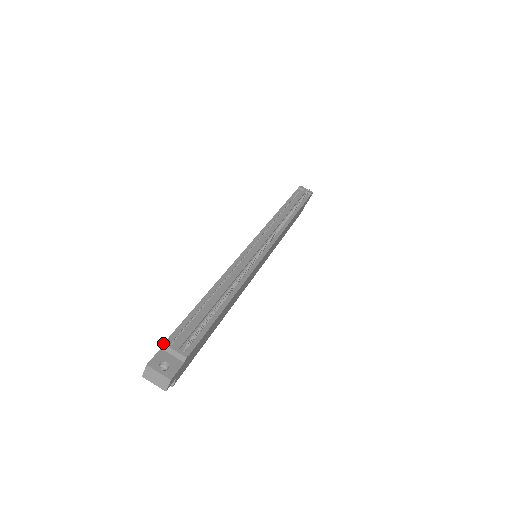
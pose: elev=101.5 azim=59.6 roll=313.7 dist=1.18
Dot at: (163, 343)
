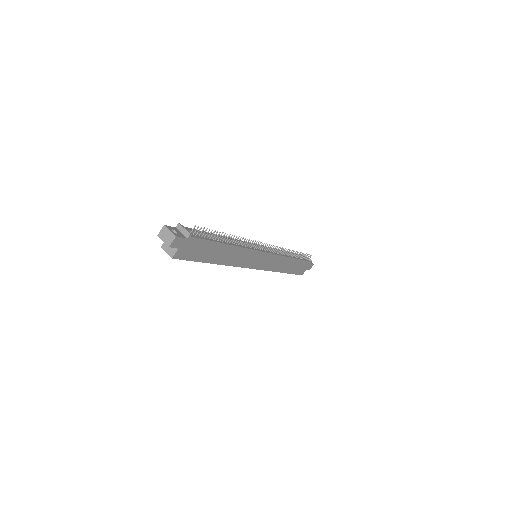
Dot at: (179, 223)
